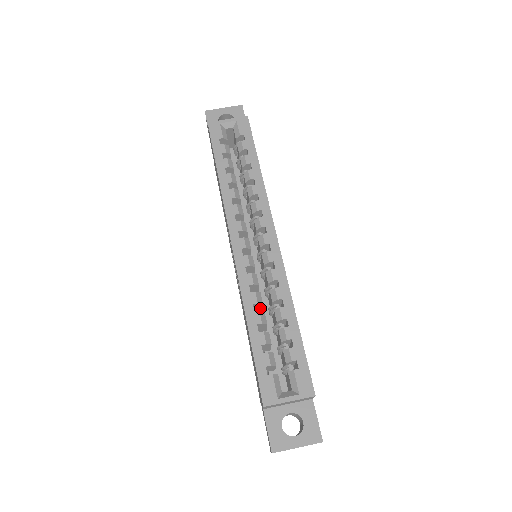
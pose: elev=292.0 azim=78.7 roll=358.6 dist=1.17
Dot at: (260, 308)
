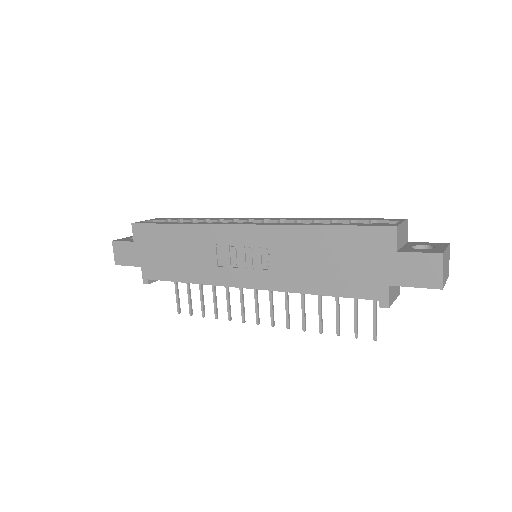
Dot at: occluded
